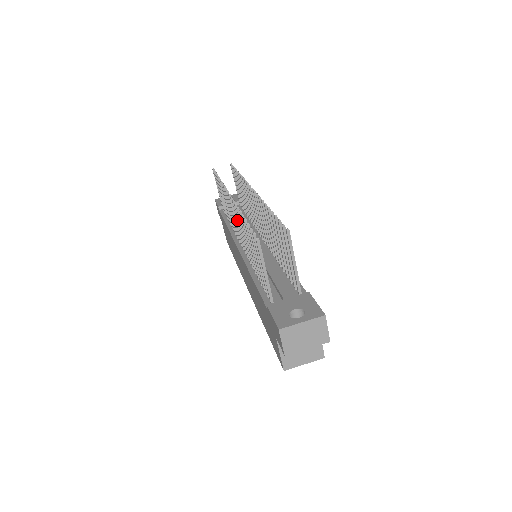
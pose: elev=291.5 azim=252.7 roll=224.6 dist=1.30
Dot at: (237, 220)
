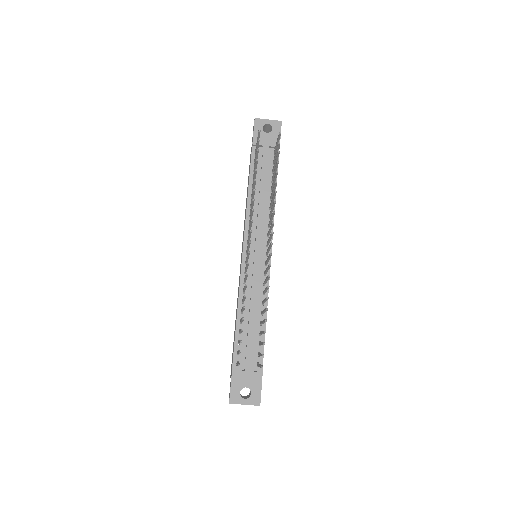
Dot at: (246, 267)
